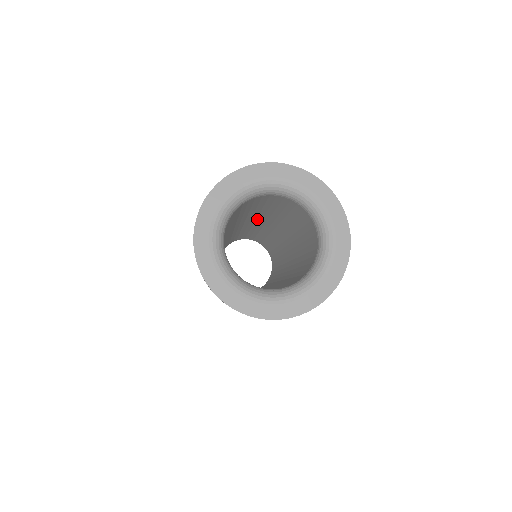
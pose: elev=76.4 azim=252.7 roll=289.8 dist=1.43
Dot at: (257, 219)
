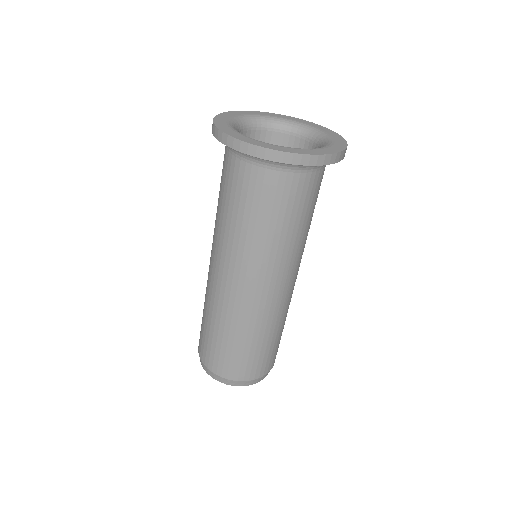
Dot at: occluded
